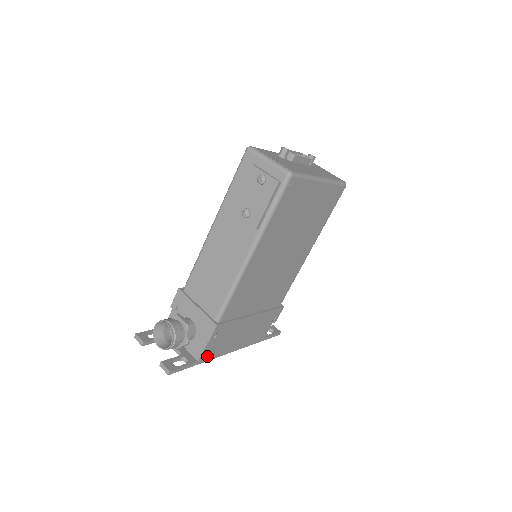
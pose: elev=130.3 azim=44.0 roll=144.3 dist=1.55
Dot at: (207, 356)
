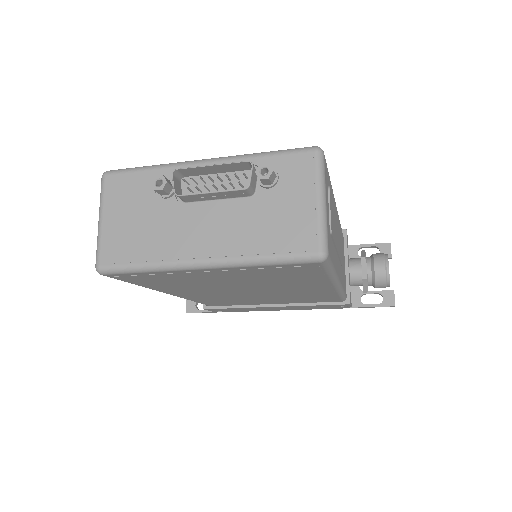
Dot at: occluded
